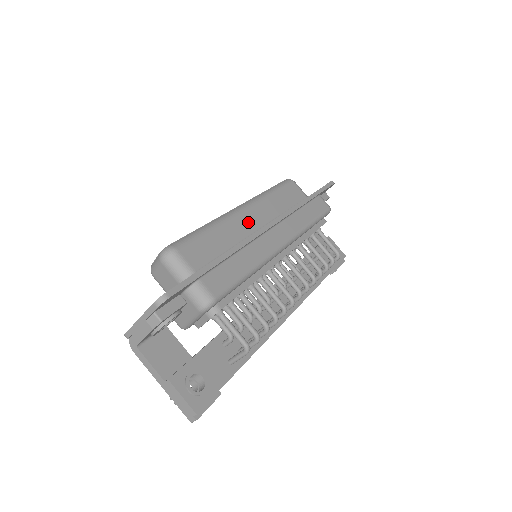
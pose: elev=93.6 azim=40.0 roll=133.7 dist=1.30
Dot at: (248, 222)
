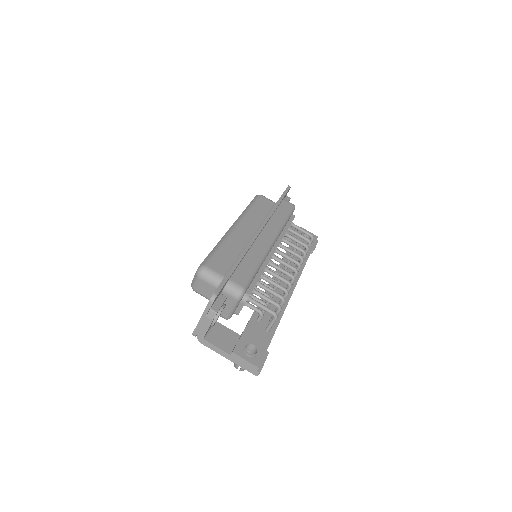
Dot at: (243, 234)
